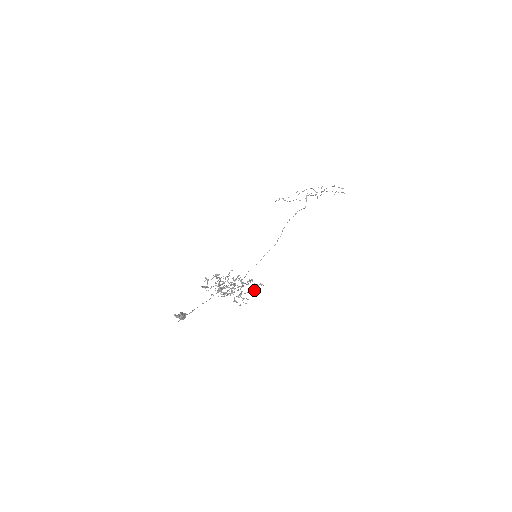
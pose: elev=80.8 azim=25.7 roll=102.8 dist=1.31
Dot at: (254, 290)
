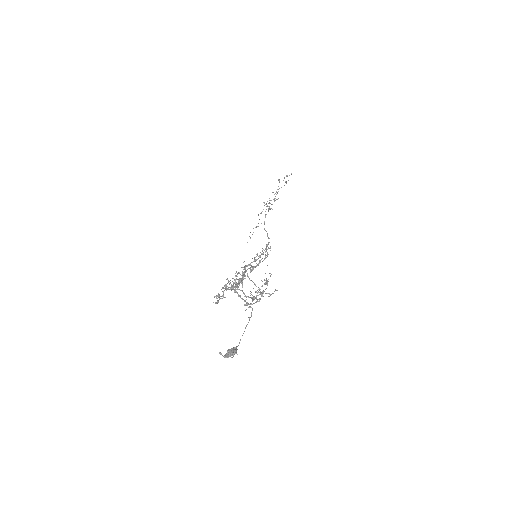
Dot at: occluded
